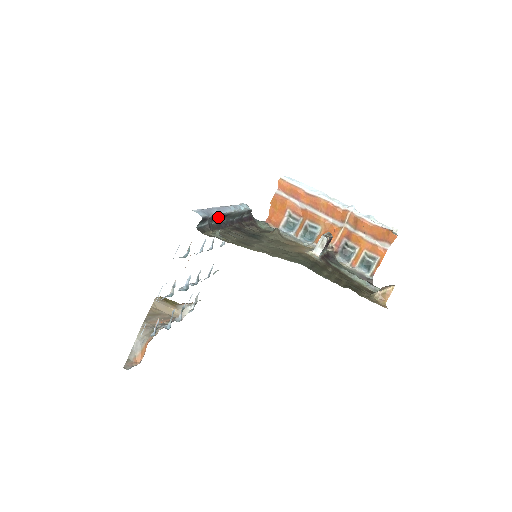
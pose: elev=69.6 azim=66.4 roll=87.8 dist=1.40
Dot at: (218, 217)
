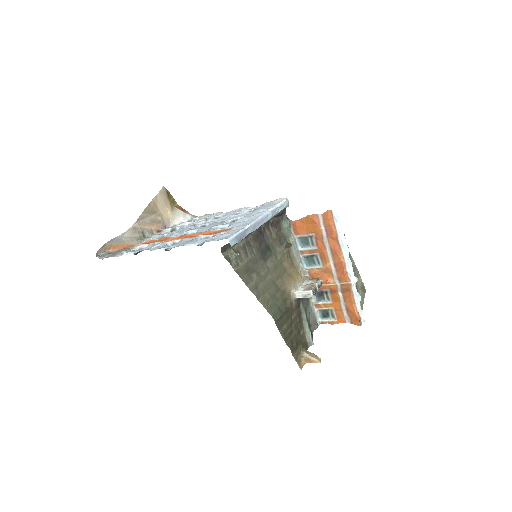
Dot at: (249, 233)
